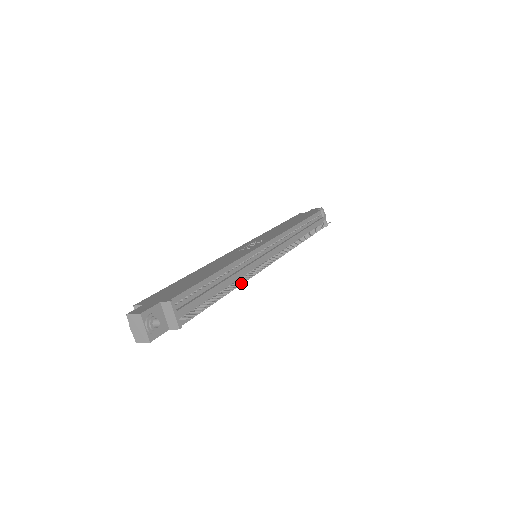
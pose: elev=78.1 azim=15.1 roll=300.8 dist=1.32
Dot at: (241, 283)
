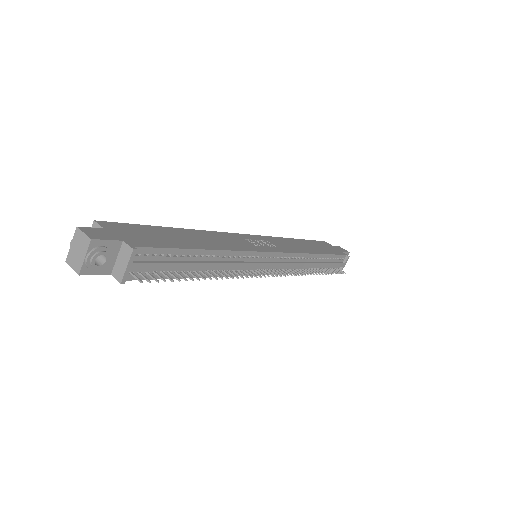
Dot at: (221, 277)
